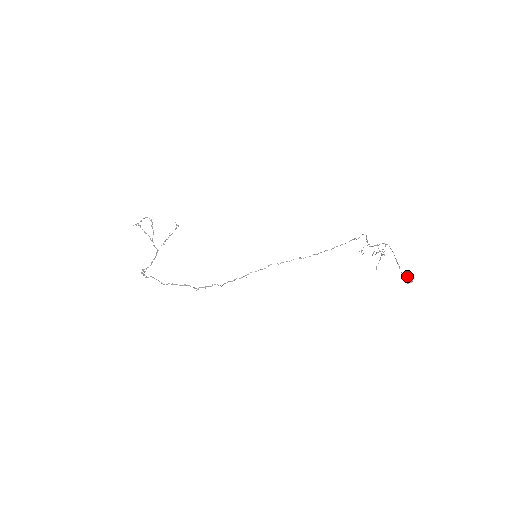
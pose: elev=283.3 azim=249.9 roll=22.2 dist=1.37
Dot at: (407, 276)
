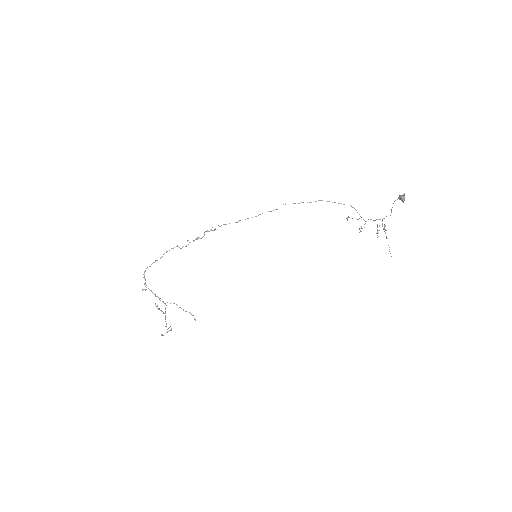
Dot at: (400, 198)
